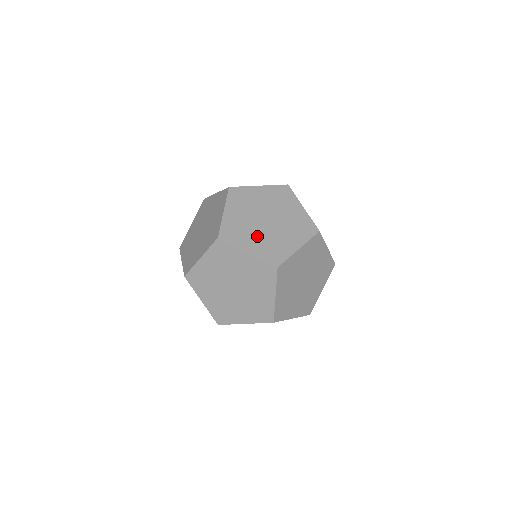
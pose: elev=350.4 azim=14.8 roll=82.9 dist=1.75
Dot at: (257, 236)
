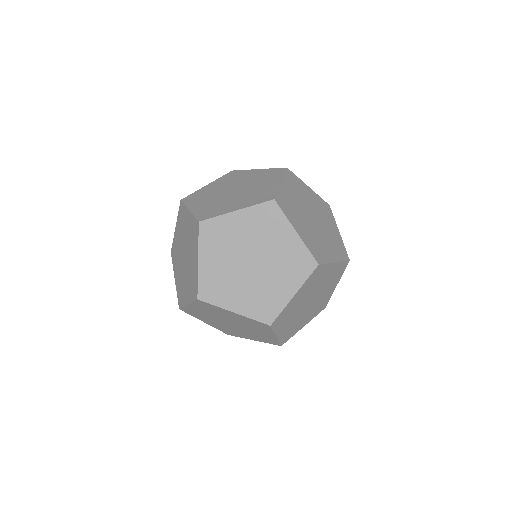
Dot at: (211, 200)
